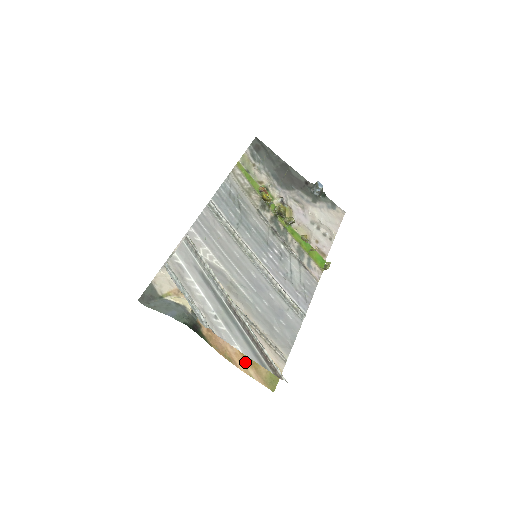
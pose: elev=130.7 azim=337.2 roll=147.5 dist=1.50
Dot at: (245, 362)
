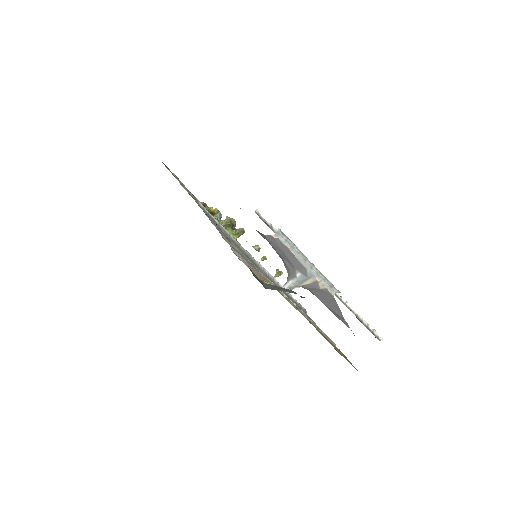
Dot at: occluded
